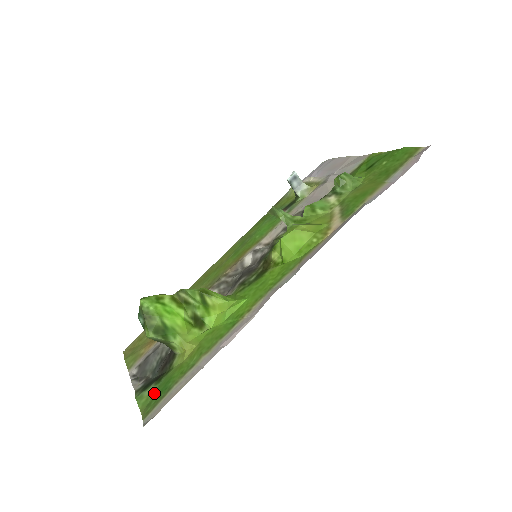
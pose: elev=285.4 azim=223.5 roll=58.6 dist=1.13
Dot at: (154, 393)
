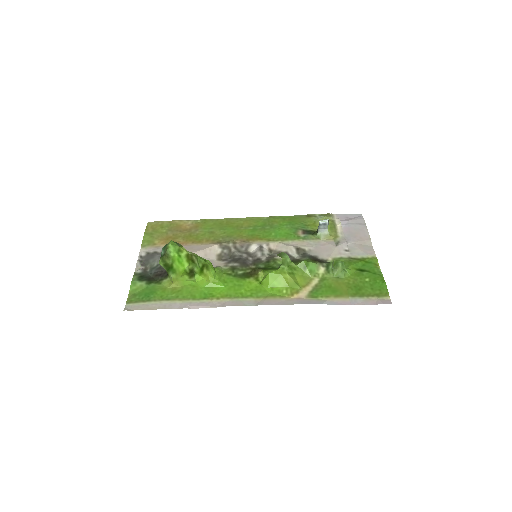
Dot at: (142, 290)
